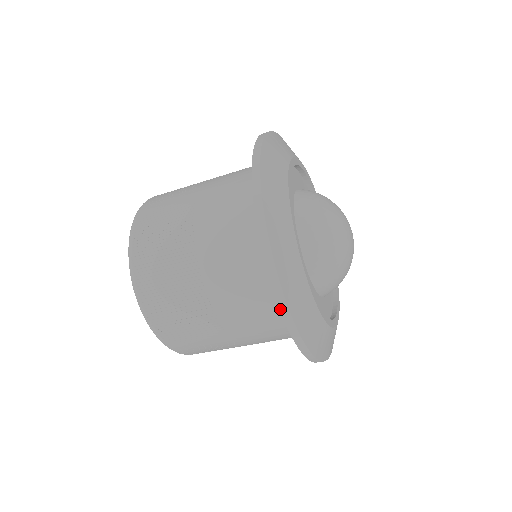
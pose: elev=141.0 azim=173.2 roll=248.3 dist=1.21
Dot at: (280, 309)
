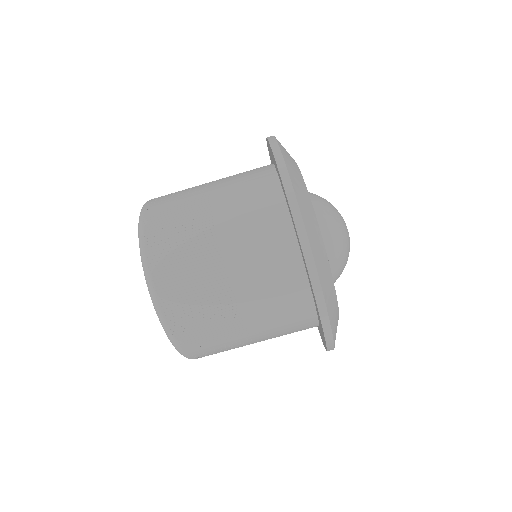
Dot at: (325, 339)
